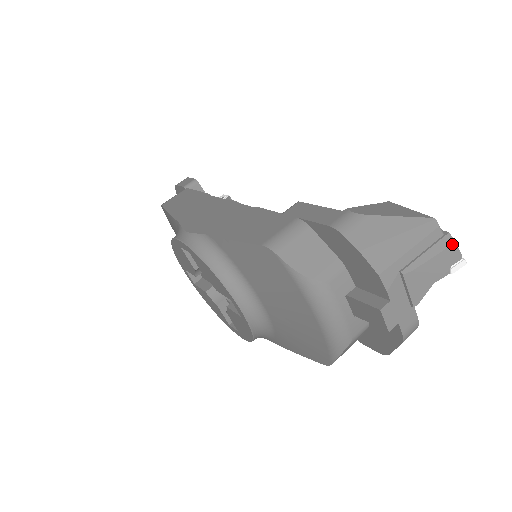
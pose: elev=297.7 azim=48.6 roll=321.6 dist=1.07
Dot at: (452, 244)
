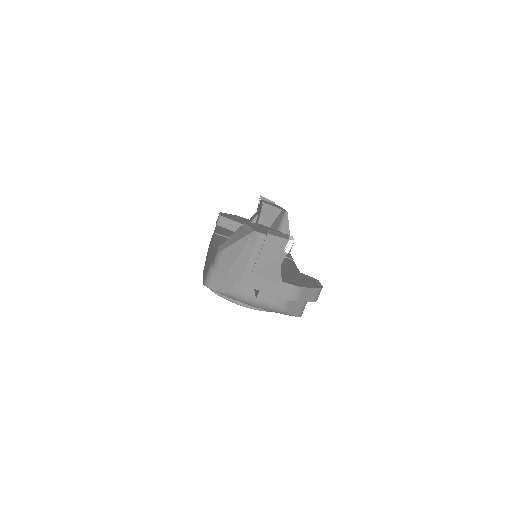
Dot at: (274, 239)
